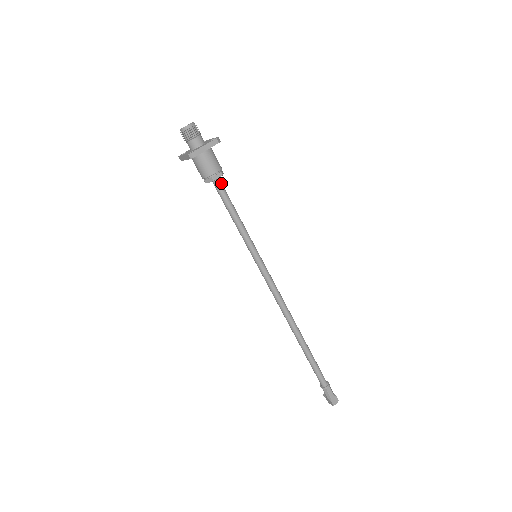
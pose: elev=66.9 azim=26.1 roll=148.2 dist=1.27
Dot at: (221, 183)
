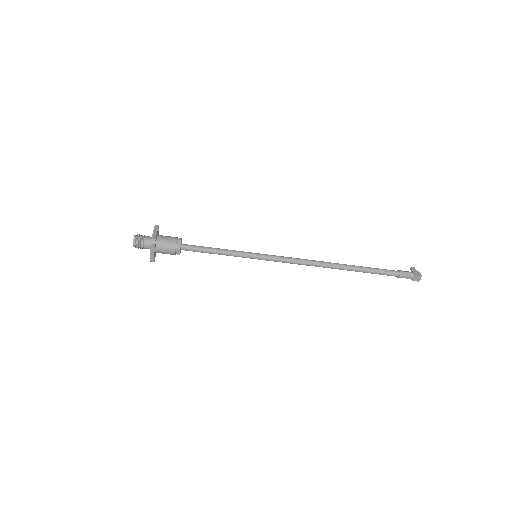
Dot at: (186, 247)
